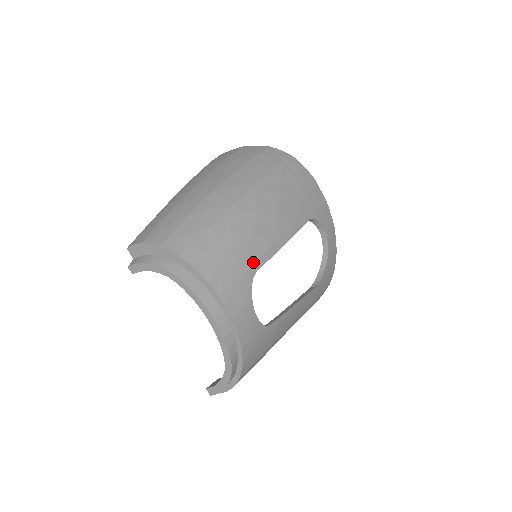
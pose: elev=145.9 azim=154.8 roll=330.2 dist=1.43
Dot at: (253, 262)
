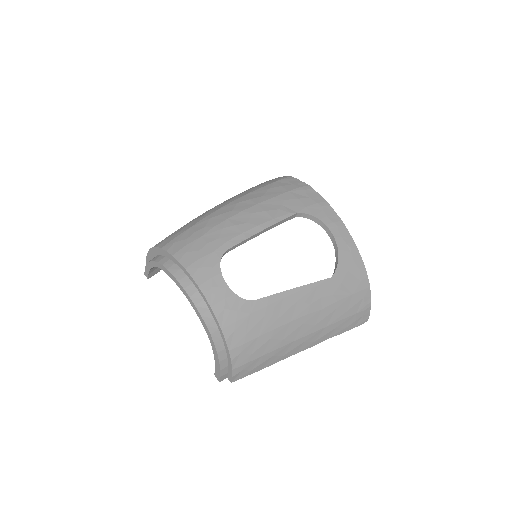
Dot at: (222, 244)
